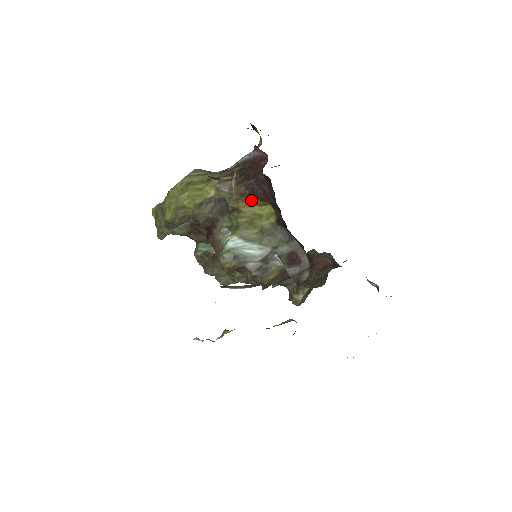
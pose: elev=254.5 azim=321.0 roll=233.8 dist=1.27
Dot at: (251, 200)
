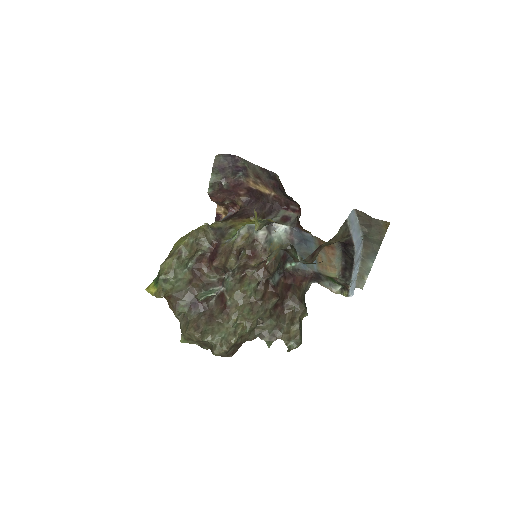
Dot at: (240, 220)
